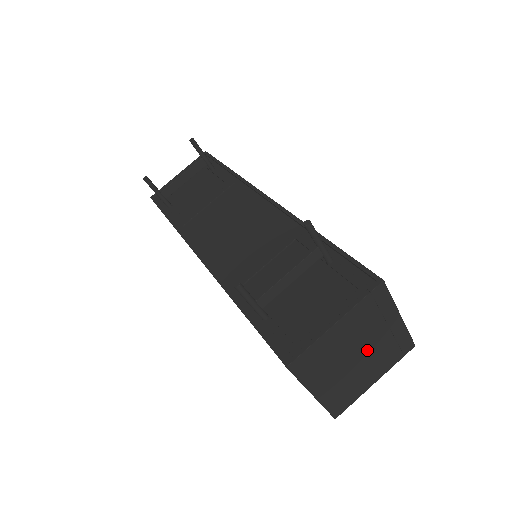
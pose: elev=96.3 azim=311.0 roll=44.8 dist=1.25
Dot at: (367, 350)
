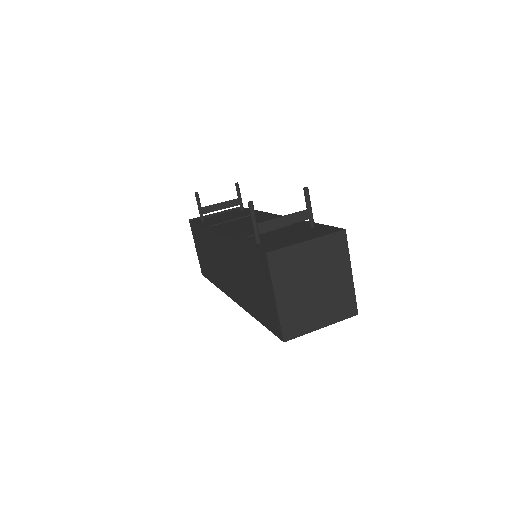
Dot at: (323, 286)
